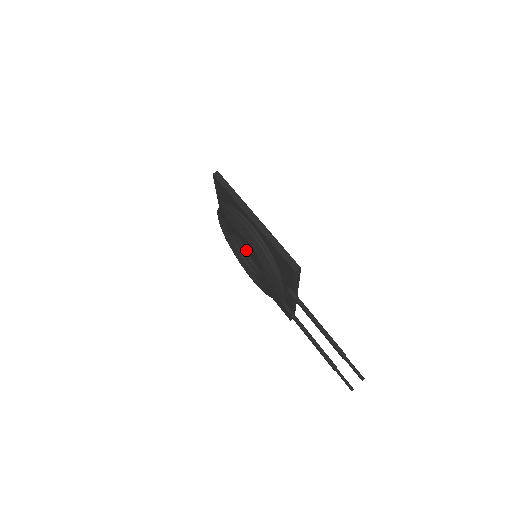
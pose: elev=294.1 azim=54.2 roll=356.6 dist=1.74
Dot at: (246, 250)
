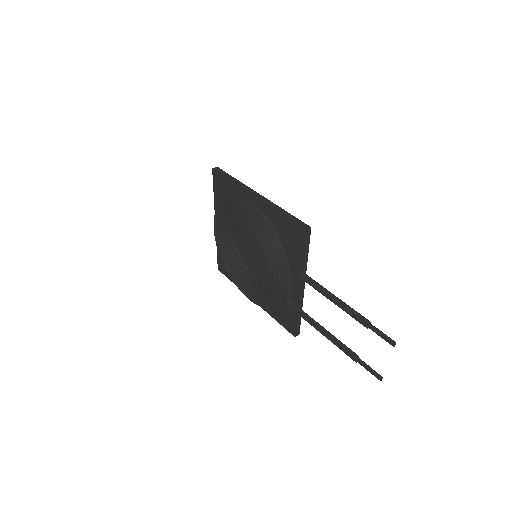
Dot at: (243, 260)
